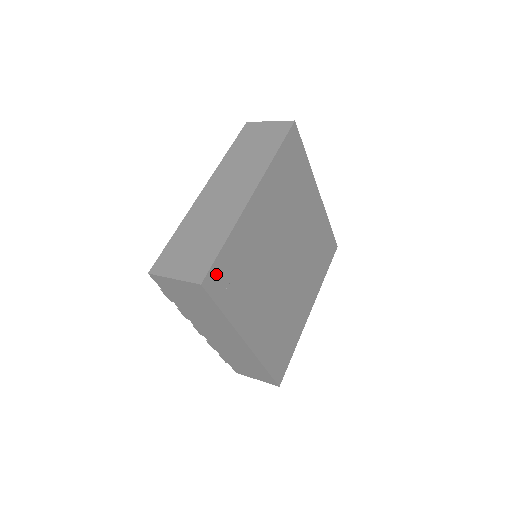
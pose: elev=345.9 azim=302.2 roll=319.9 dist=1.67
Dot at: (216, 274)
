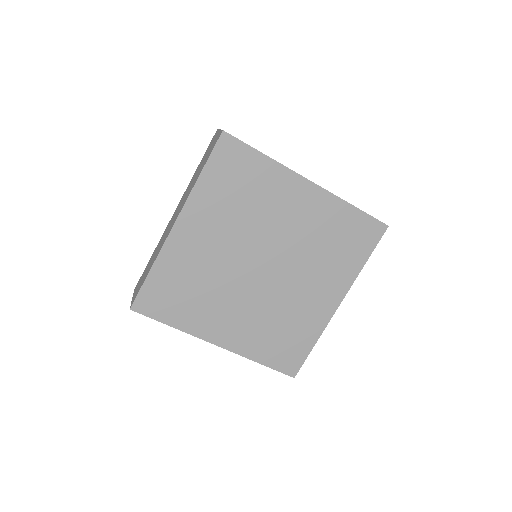
Dot at: (147, 299)
